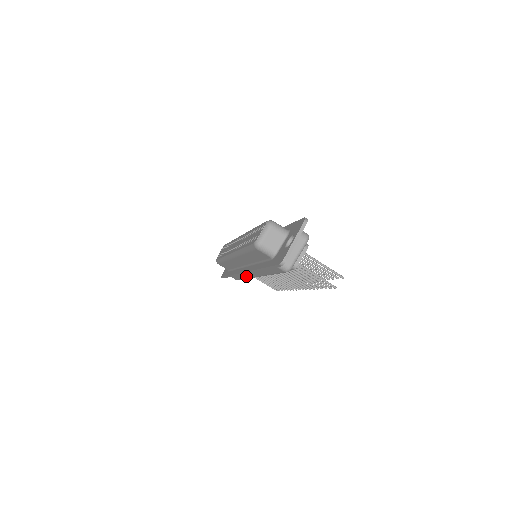
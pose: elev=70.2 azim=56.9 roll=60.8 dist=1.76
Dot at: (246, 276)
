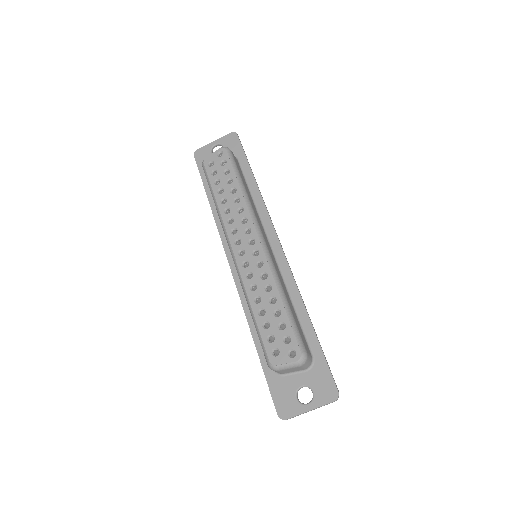
Dot at: occluded
